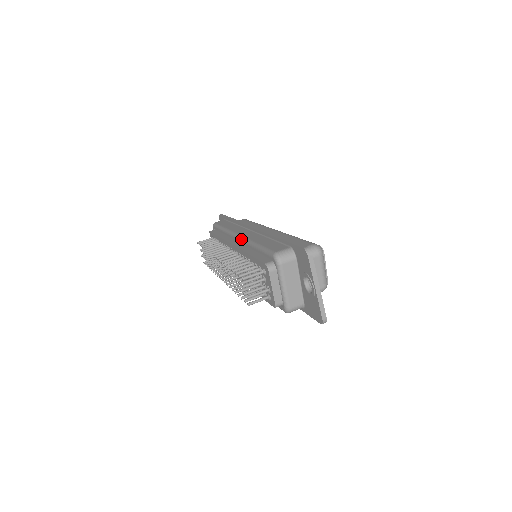
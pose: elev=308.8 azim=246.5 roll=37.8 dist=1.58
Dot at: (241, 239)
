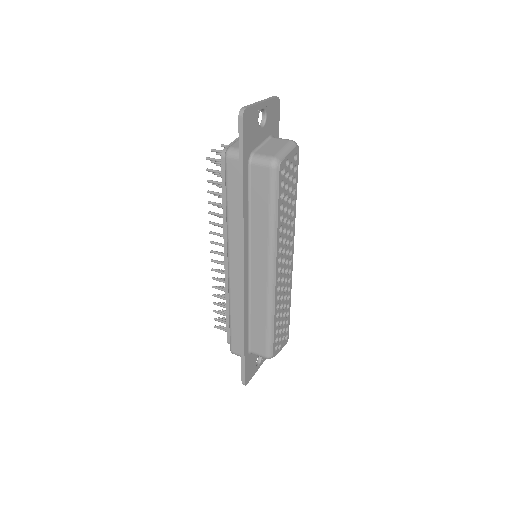
Dot at: occluded
